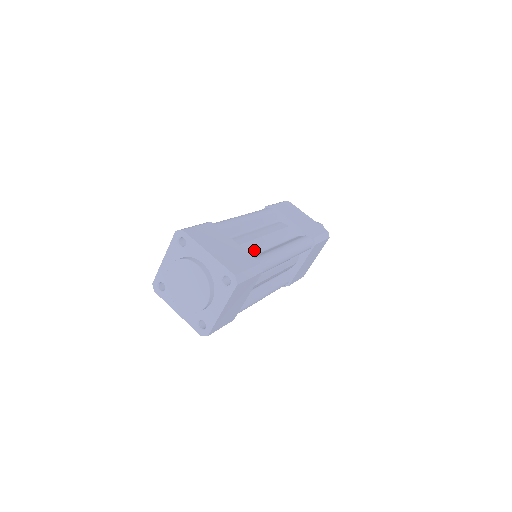
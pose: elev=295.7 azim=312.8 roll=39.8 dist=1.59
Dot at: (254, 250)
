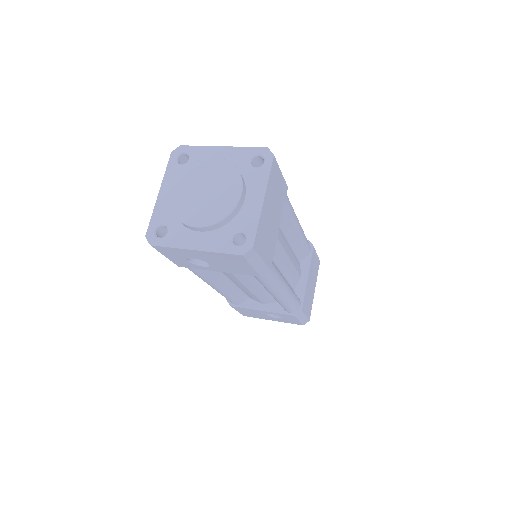
Dot at: occluded
